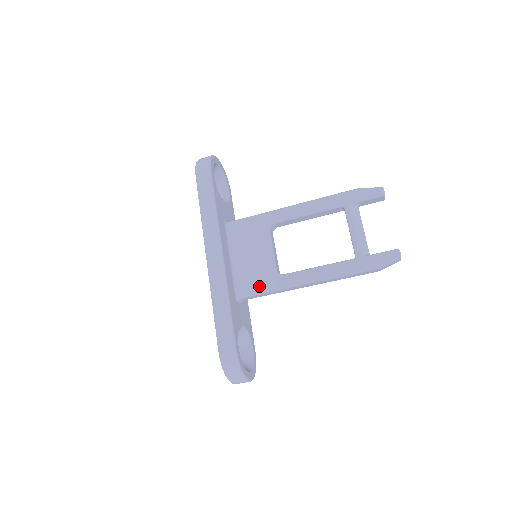
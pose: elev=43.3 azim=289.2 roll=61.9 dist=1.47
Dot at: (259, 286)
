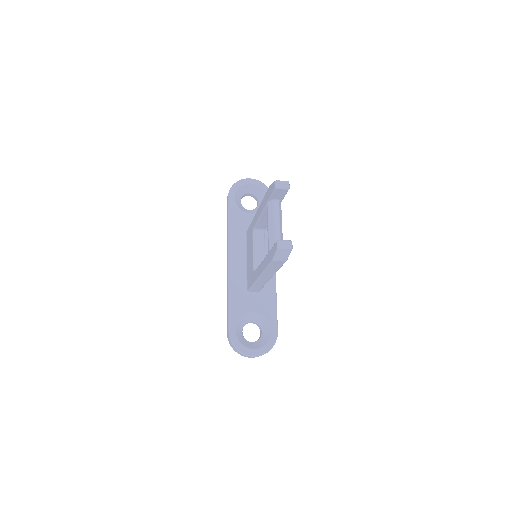
Dot at: (250, 282)
